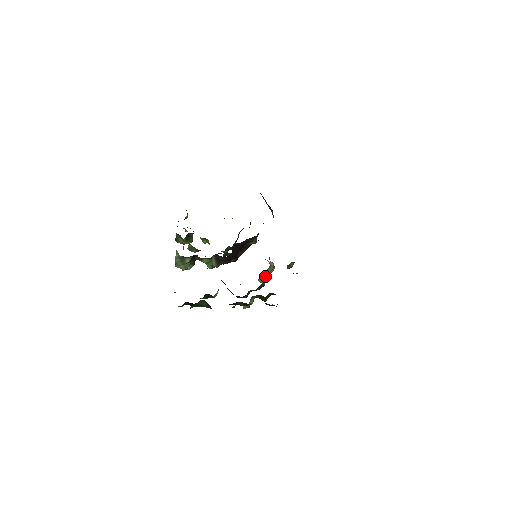
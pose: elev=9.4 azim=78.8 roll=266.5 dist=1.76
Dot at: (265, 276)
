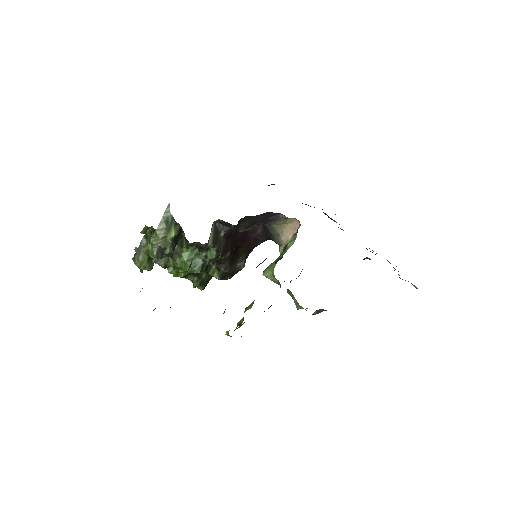
Dot at: occluded
